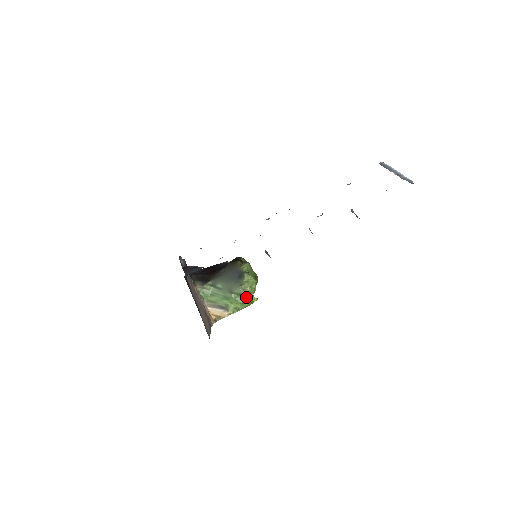
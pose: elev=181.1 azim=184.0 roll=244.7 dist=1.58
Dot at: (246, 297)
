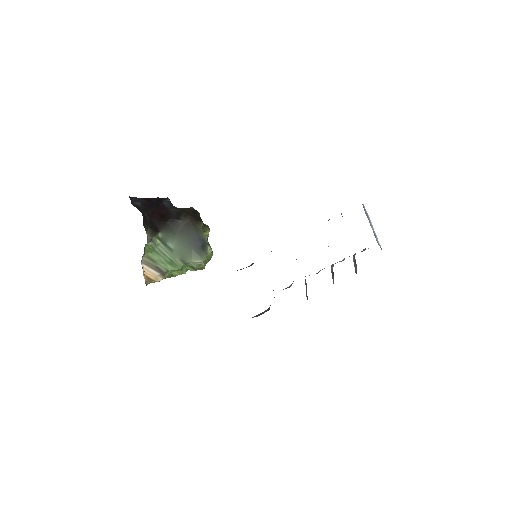
Dot at: (194, 270)
